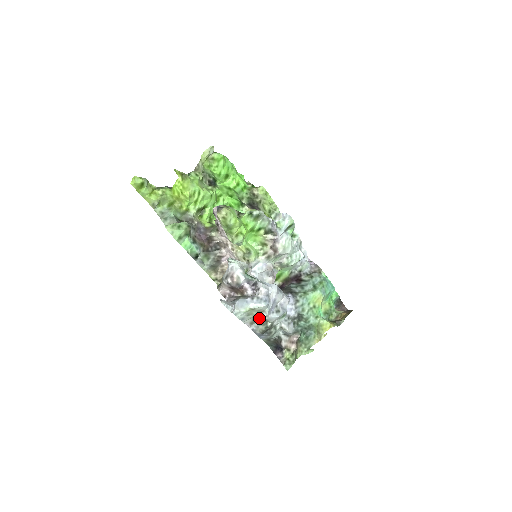
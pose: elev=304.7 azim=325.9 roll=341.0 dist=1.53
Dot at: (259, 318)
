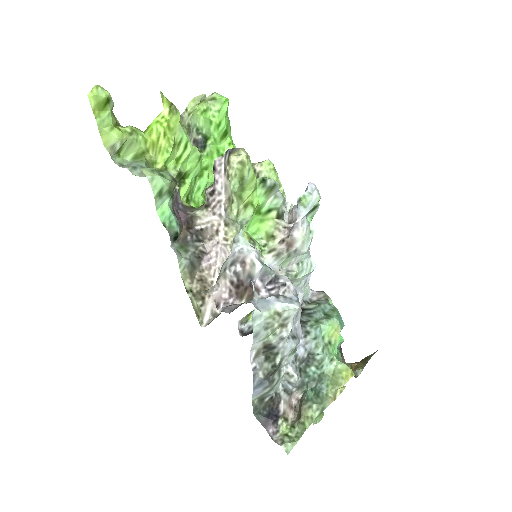
Dot at: (274, 341)
